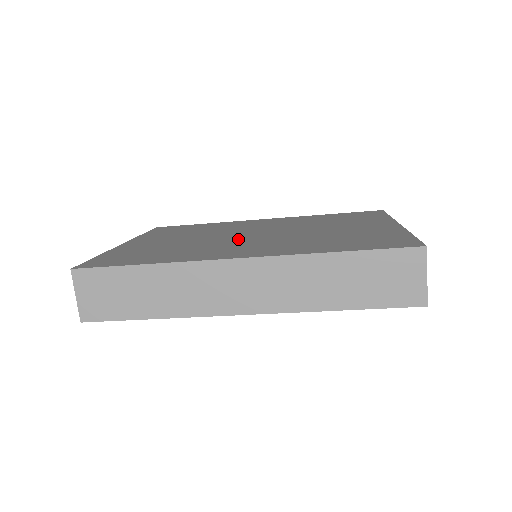
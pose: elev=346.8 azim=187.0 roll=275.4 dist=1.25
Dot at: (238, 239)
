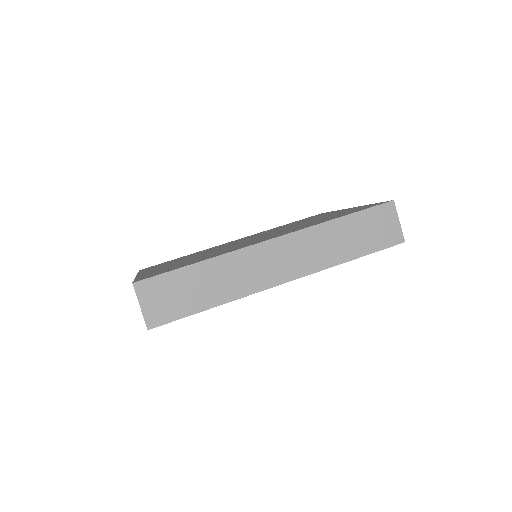
Dot at: occluded
